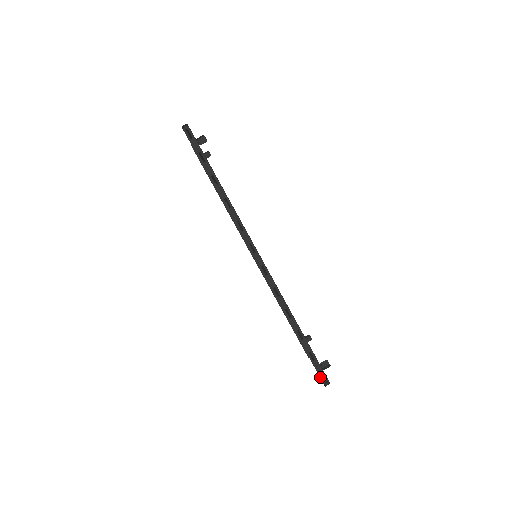
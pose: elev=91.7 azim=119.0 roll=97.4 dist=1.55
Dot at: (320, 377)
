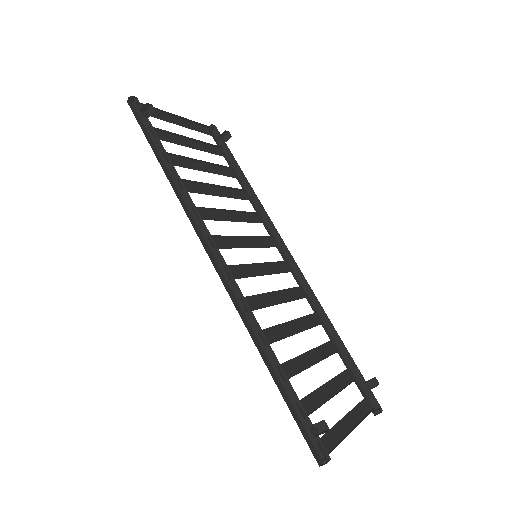
Dot at: (316, 448)
